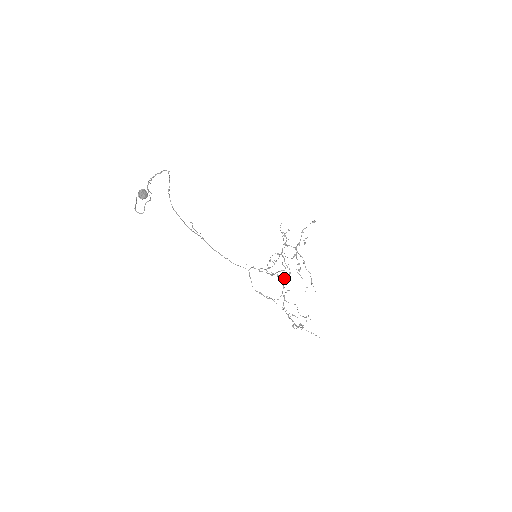
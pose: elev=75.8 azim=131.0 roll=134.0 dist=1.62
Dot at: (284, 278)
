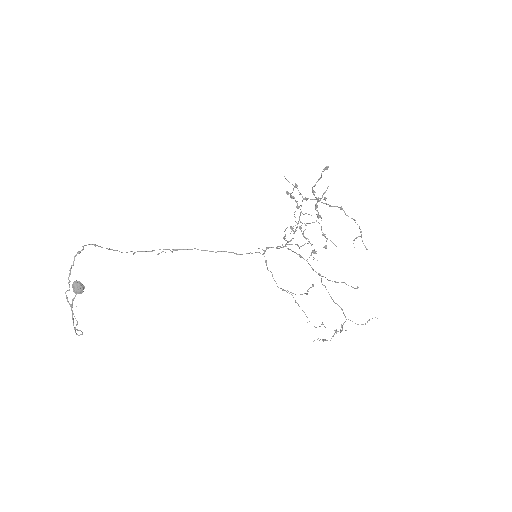
Dot at: (310, 255)
